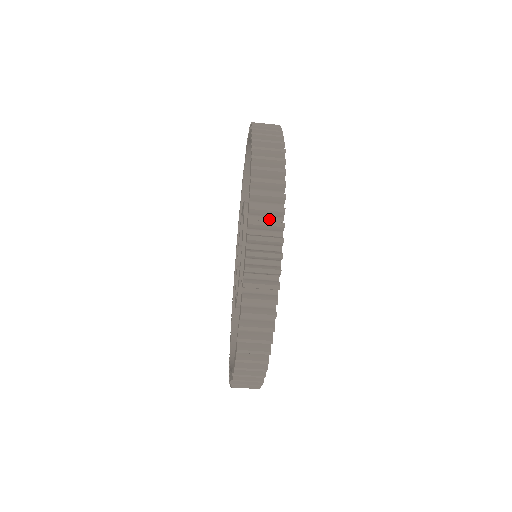
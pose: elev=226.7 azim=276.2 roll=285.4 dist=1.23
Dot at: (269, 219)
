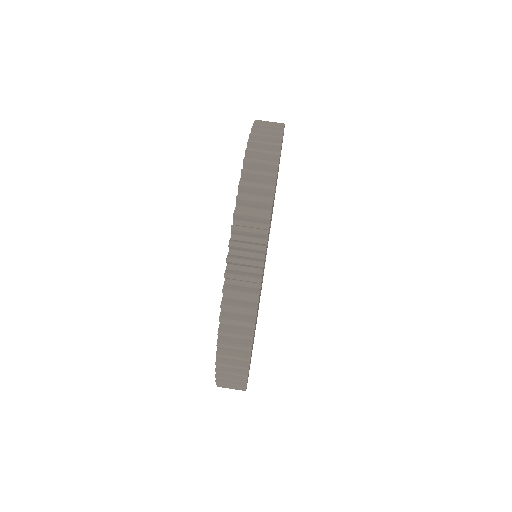
Dot at: occluded
